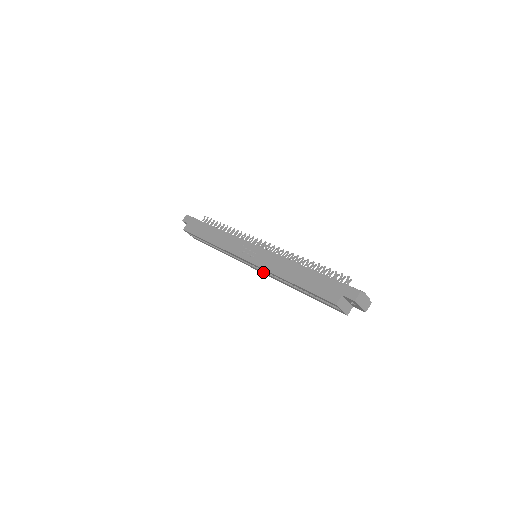
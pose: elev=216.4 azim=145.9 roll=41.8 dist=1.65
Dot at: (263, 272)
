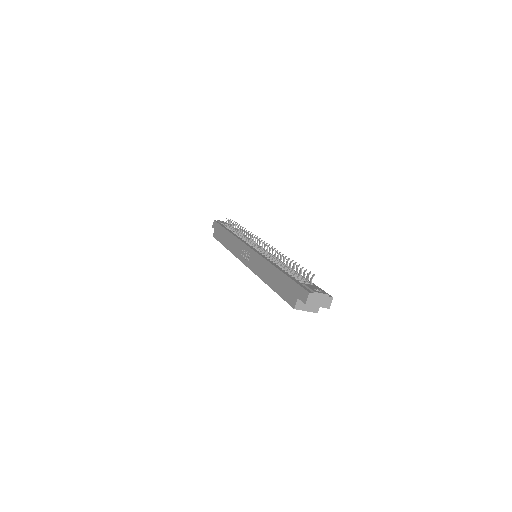
Dot at: occluded
